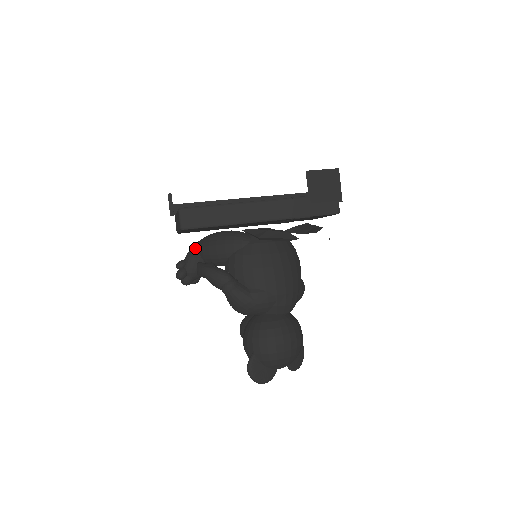
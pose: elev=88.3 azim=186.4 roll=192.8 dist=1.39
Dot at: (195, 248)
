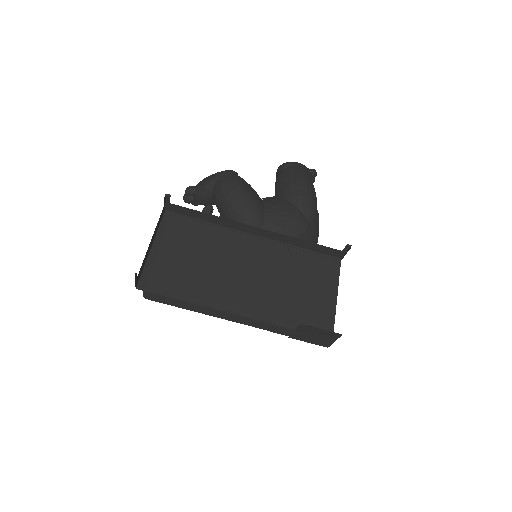
Dot at: (210, 186)
